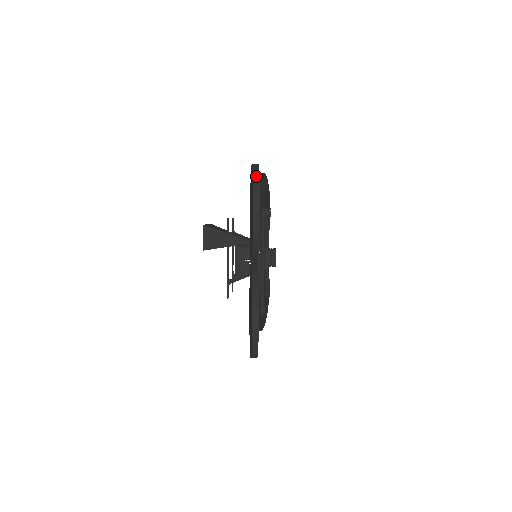
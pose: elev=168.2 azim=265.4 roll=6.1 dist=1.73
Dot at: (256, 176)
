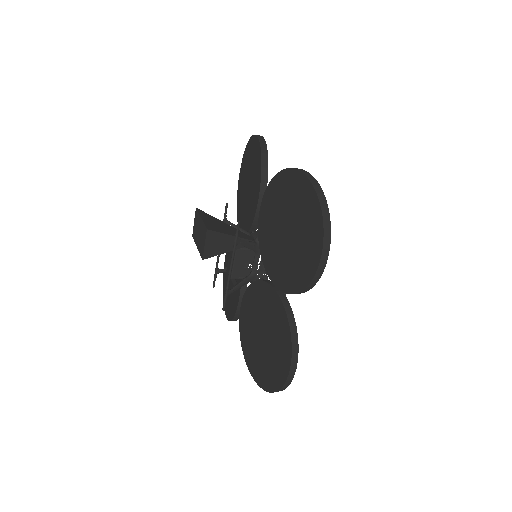
Dot at: (325, 208)
